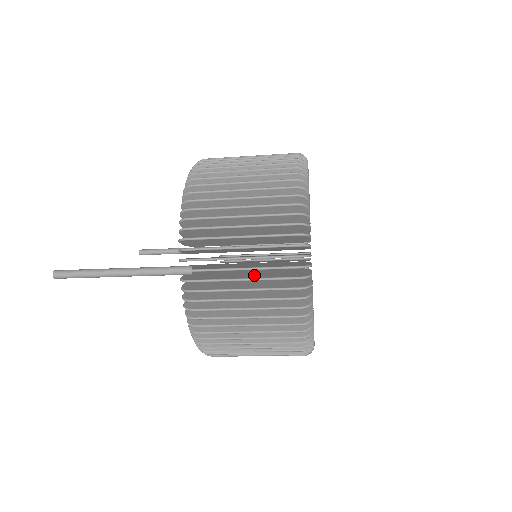
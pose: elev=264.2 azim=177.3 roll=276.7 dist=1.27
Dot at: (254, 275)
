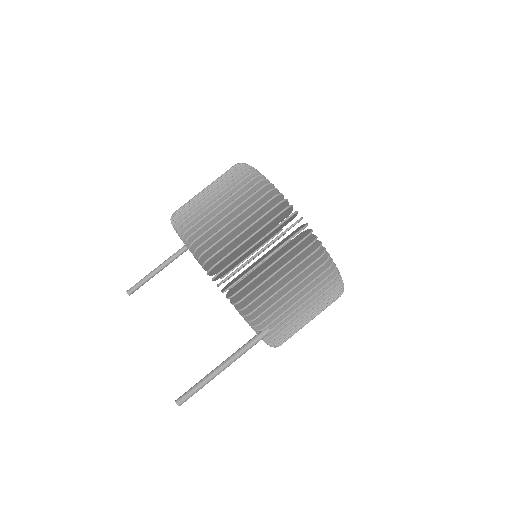
Dot at: occluded
